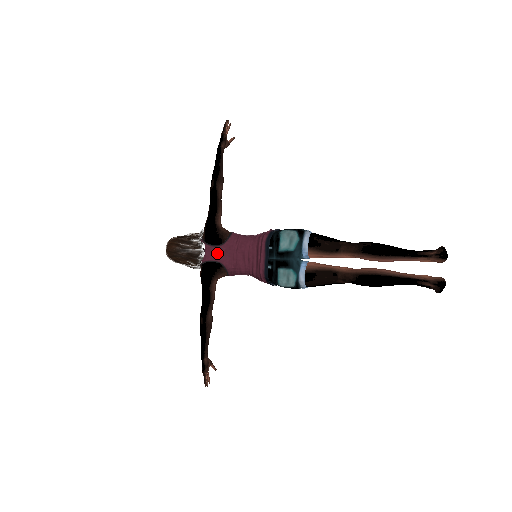
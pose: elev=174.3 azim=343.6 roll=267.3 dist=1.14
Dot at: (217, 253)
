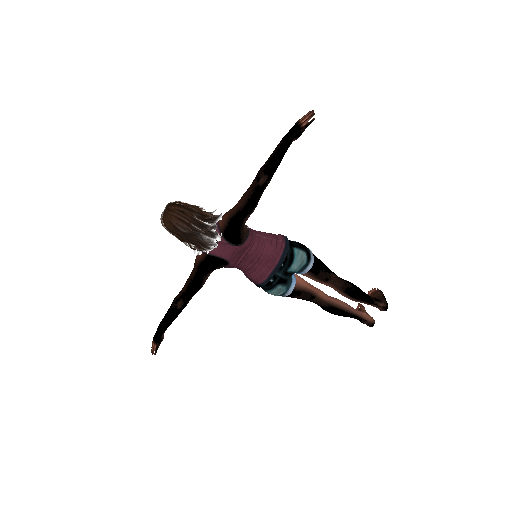
Dot at: (231, 252)
